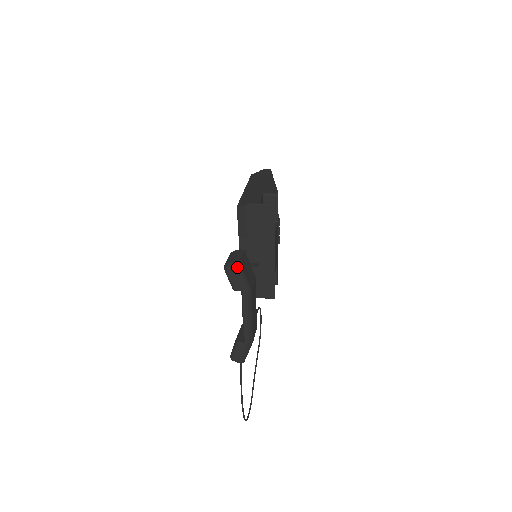
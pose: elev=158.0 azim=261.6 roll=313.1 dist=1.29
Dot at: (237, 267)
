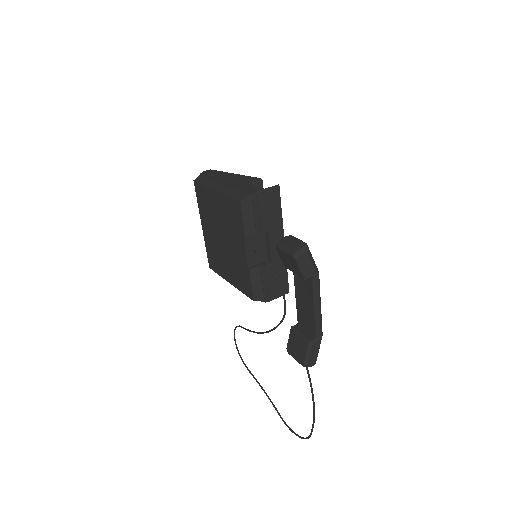
Dot at: (308, 249)
